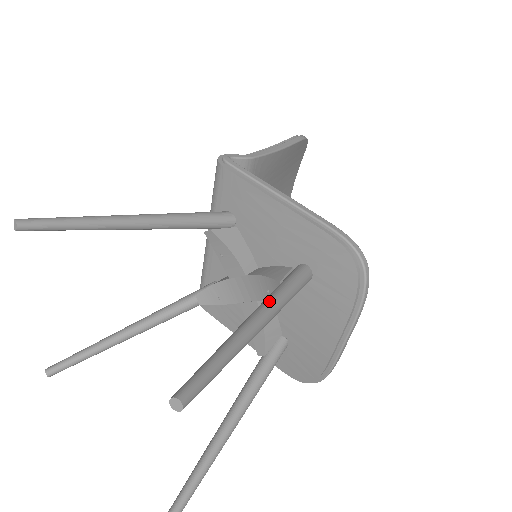
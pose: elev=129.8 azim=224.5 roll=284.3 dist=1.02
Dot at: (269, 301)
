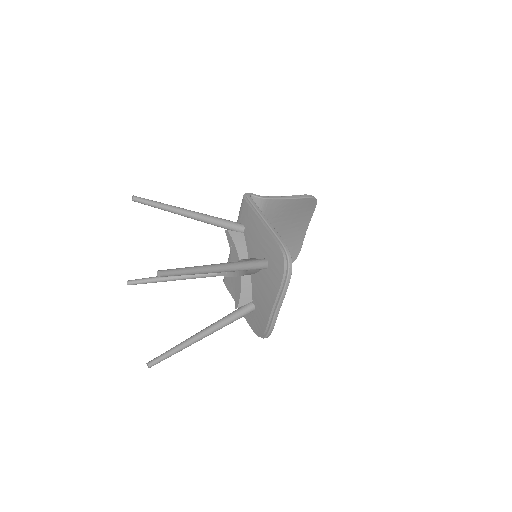
Dot at: (229, 263)
